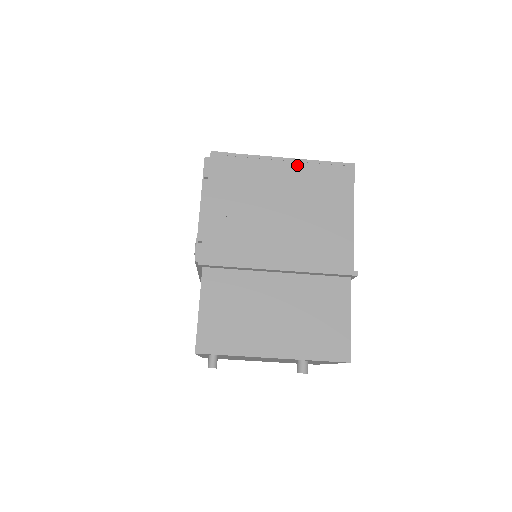
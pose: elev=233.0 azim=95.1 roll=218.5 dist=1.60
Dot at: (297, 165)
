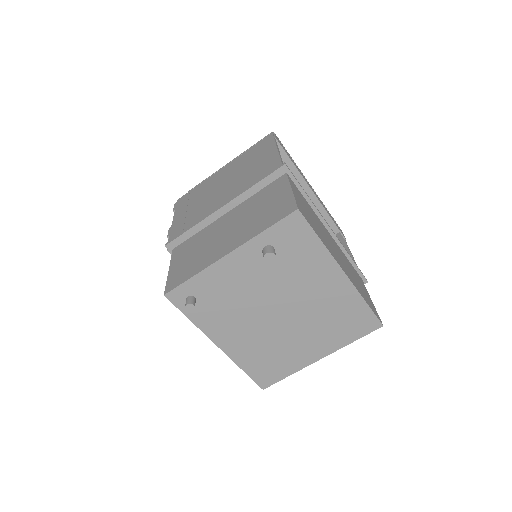
Dot at: (233, 162)
